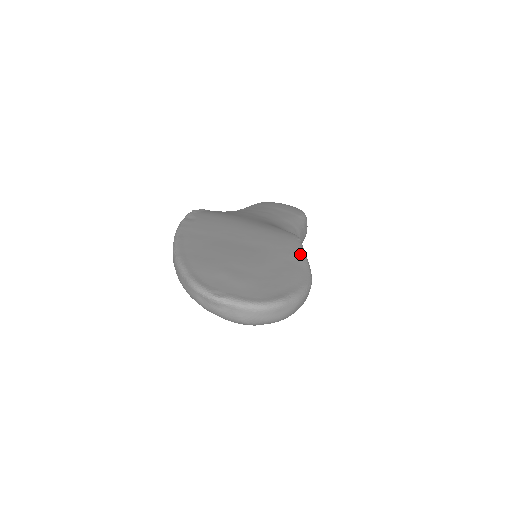
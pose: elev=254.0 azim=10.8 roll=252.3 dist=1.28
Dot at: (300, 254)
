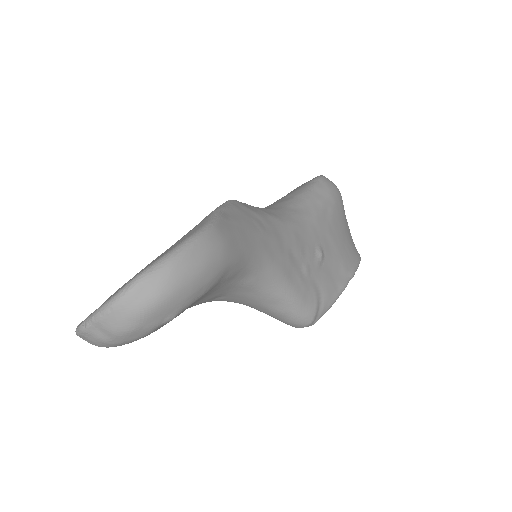
Dot at: (210, 213)
